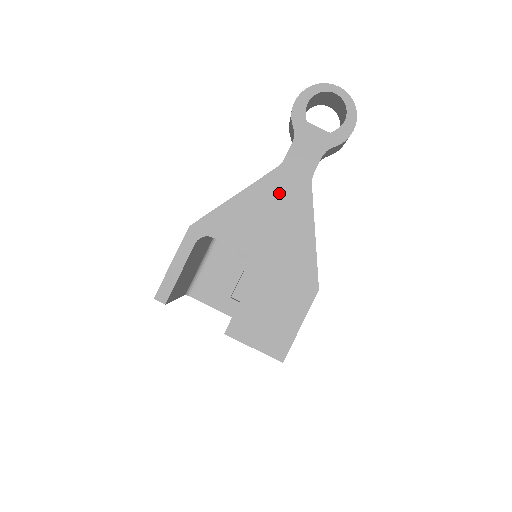
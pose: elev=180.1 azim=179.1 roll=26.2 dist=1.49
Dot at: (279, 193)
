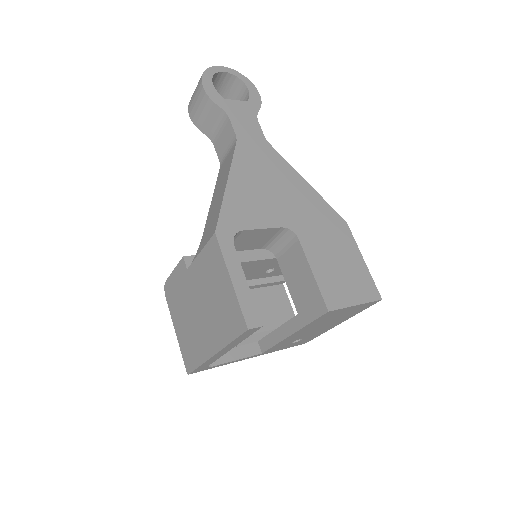
Dot at: (256, 163)
